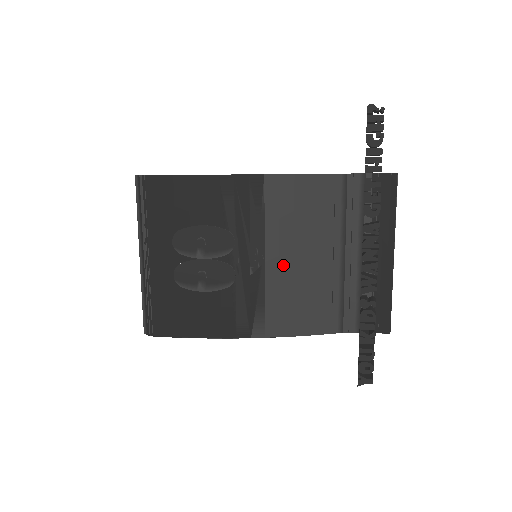
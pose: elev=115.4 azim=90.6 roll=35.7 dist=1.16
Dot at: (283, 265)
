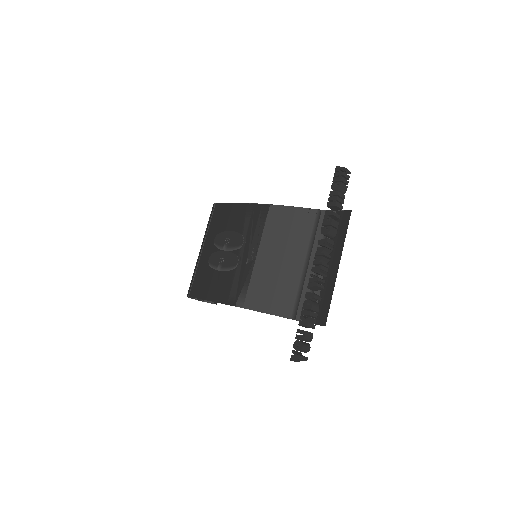
Dot at: (266, 261)
